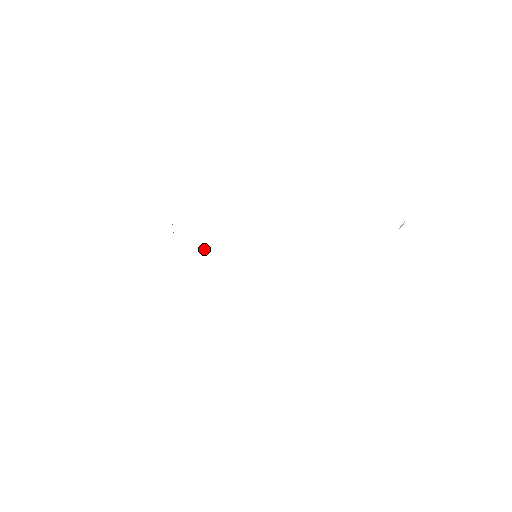
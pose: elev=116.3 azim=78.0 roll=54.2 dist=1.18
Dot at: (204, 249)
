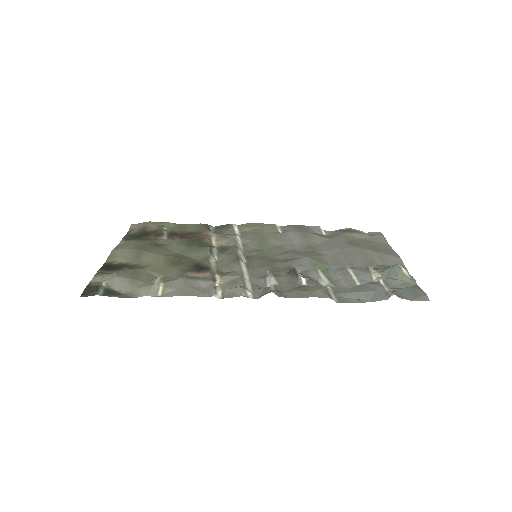
Dot at: (208, 249)
